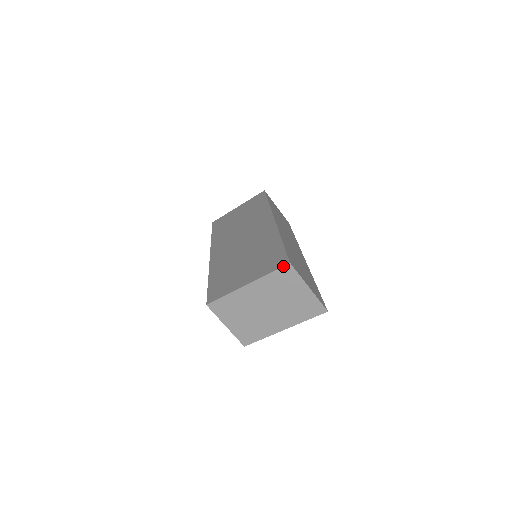
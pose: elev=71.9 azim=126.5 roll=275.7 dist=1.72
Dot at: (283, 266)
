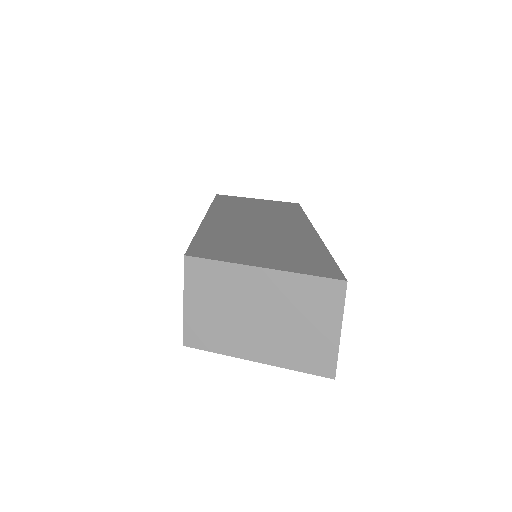
Dot at: (334, 278)
